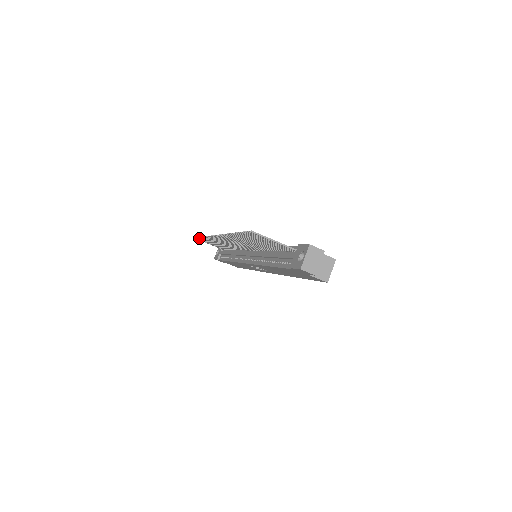
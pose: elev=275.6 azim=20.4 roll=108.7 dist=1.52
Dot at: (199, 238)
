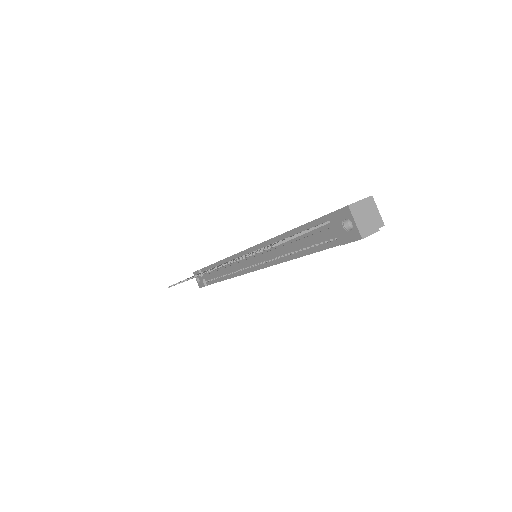
Dot at: occluded
